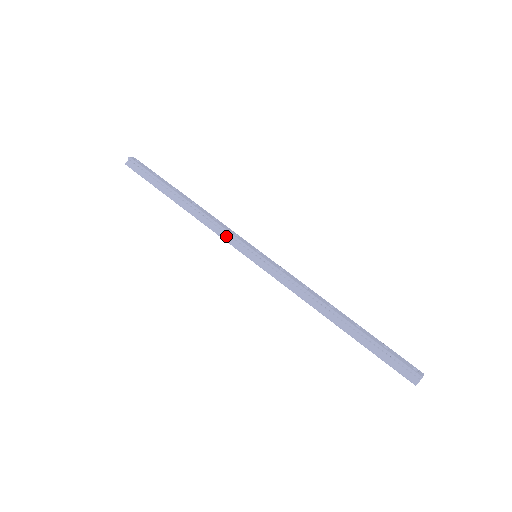
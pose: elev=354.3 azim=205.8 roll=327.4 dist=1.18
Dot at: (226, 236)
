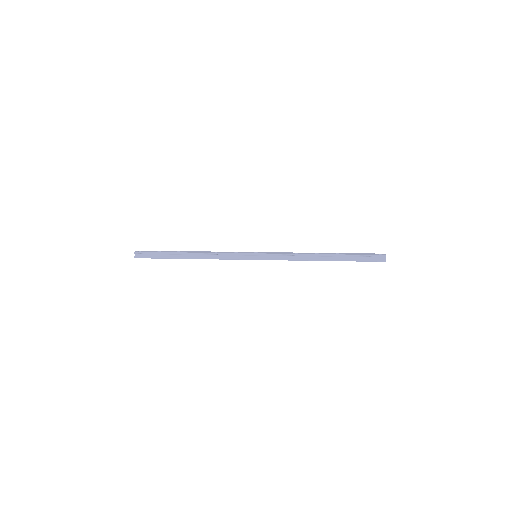
Dot at: (231, 257)
